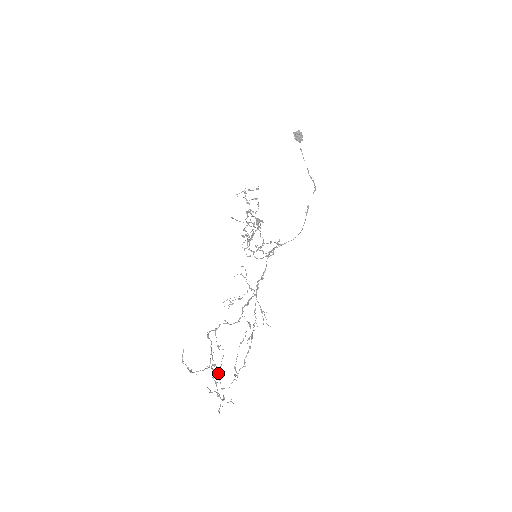
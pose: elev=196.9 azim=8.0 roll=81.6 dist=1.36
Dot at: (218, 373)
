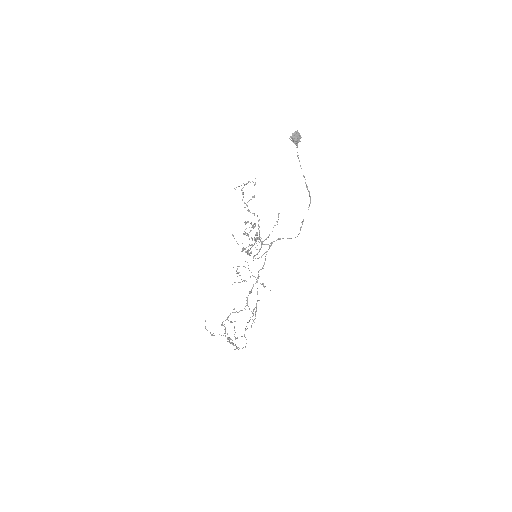
Dot at: occluded
